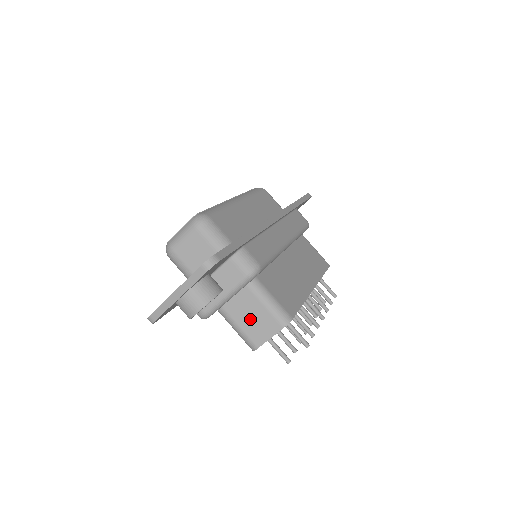
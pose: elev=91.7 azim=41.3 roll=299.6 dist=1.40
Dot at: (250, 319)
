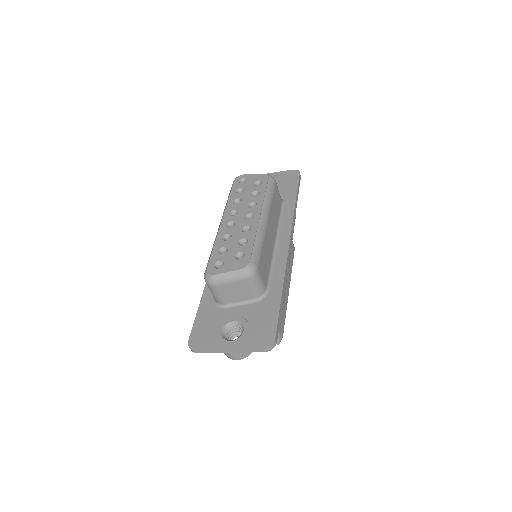
Dot at: occluded
